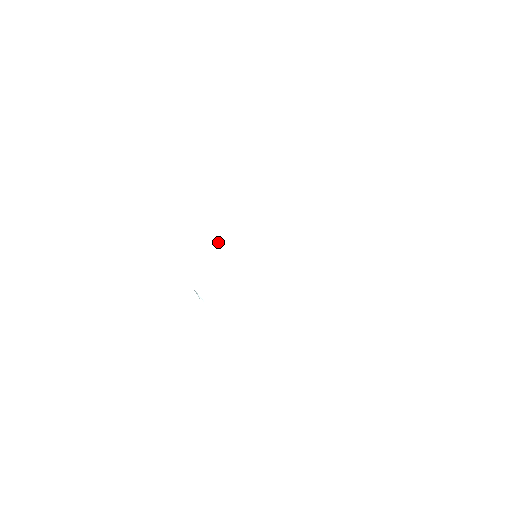
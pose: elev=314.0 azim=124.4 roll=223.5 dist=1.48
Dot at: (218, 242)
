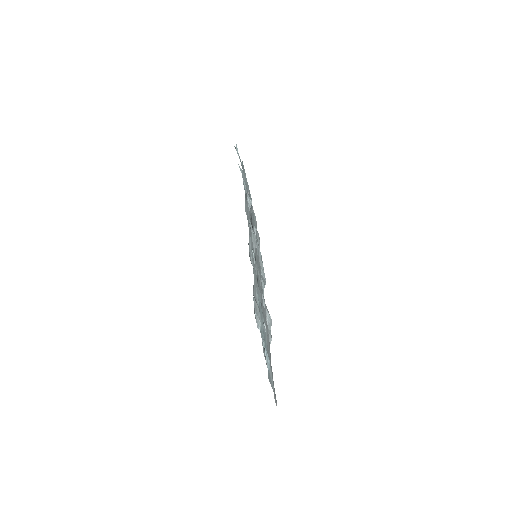
Dot at: (254, 228)
